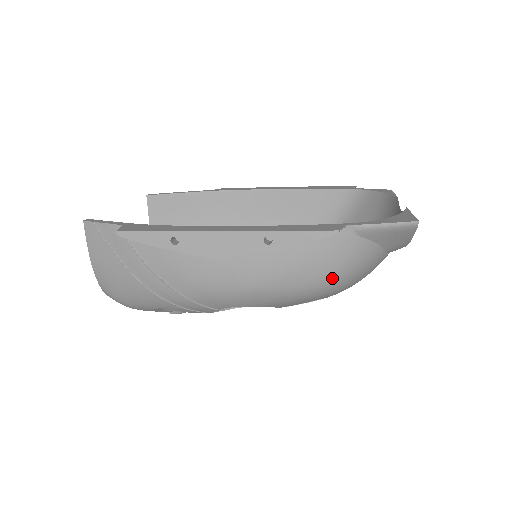
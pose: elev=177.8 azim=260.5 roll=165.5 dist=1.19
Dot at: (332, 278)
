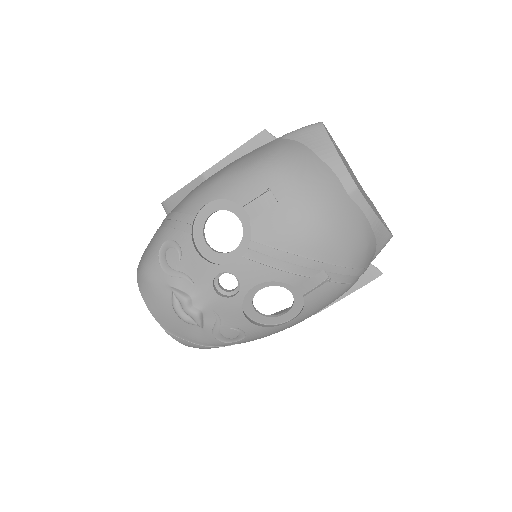
Dot at: (267, 156)
